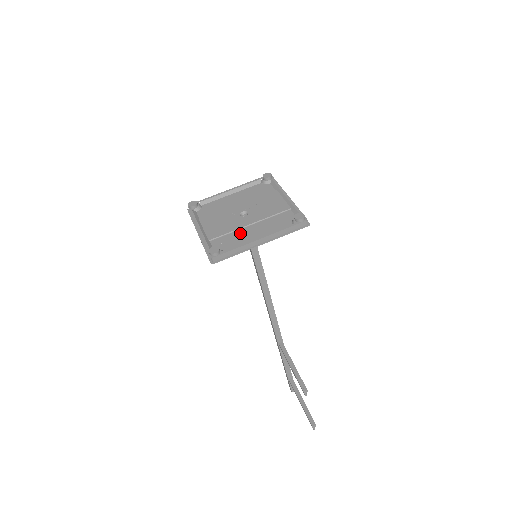
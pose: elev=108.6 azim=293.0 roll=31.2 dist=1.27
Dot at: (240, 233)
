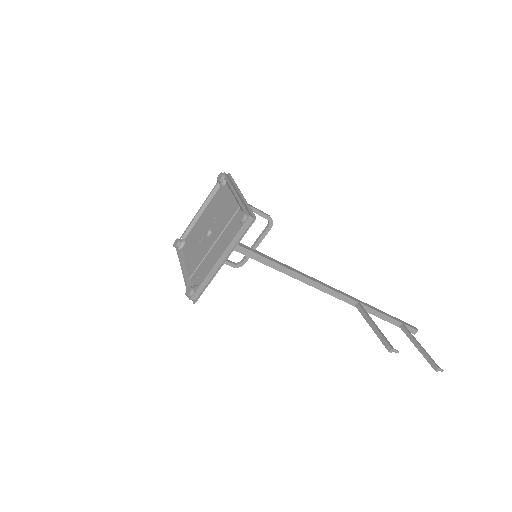
Dot at: (208, 258)
